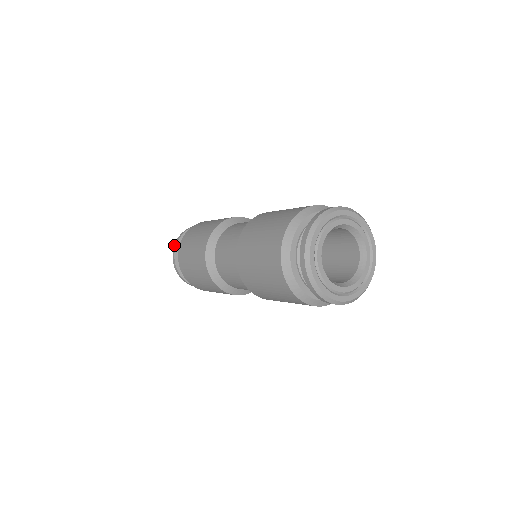
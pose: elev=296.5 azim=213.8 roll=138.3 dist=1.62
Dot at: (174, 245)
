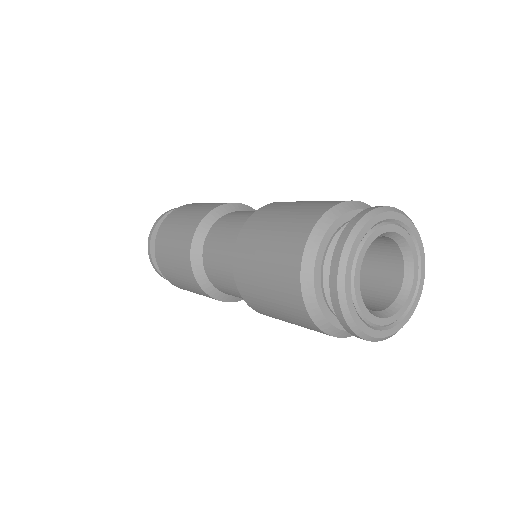
Dot at: (149, 234)
